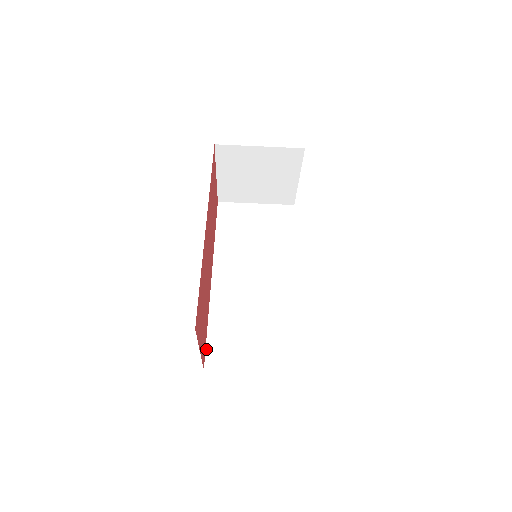
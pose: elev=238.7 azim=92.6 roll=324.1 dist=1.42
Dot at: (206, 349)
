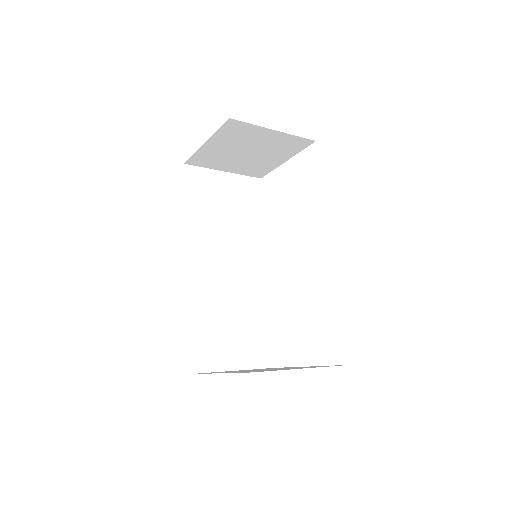
Dot at: (189, 350)
